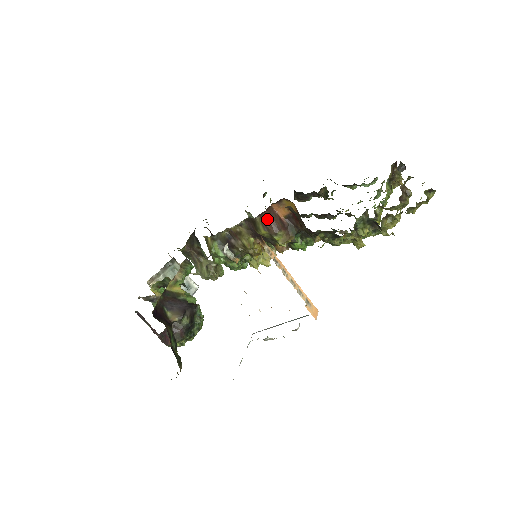
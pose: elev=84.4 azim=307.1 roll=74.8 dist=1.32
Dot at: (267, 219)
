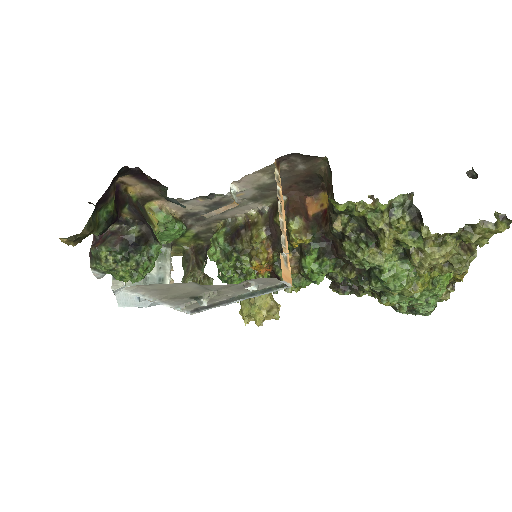
Dot at: (293, 203)
